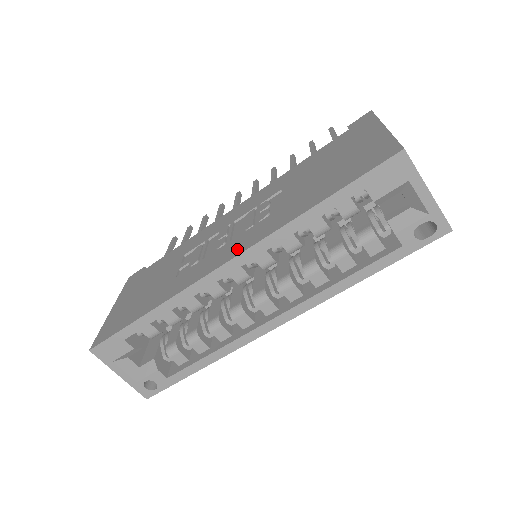
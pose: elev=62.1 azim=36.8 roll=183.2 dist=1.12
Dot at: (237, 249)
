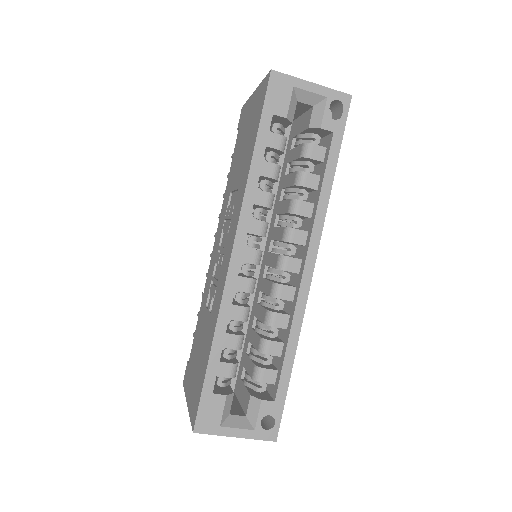
Dot at: (232, 237)
